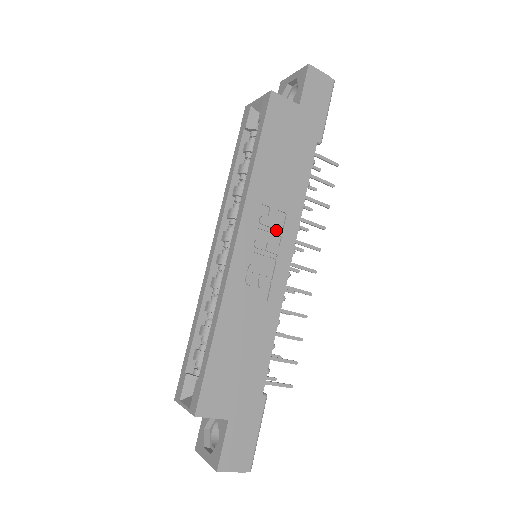
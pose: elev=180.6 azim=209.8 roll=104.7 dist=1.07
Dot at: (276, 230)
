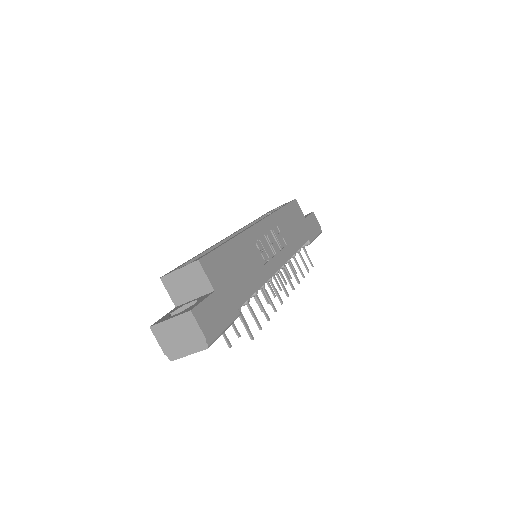
Dot at: (279, 245)
